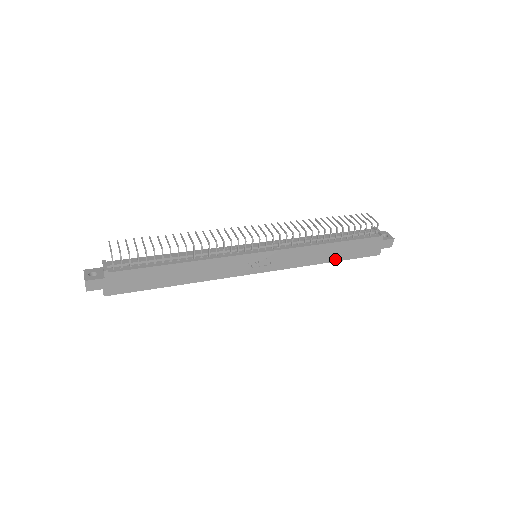
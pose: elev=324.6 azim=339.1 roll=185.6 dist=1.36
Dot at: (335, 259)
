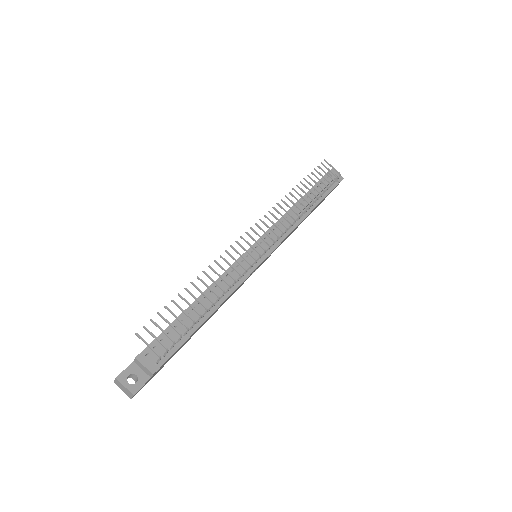
Dot at: occluded
